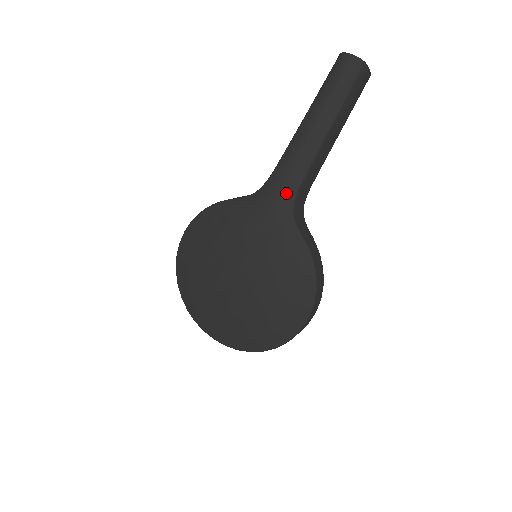
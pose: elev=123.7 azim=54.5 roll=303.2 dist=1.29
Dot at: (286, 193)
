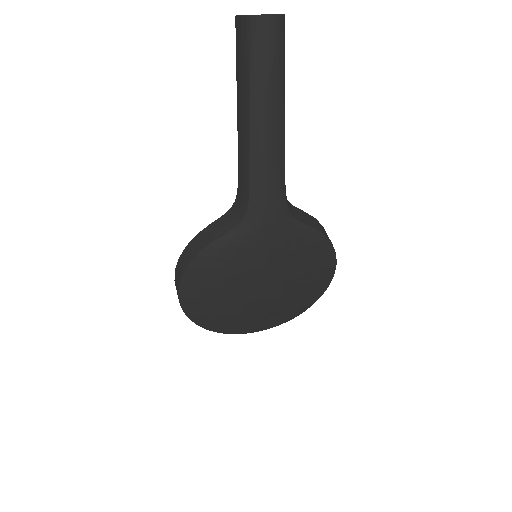
Dot at: (277, 204)
